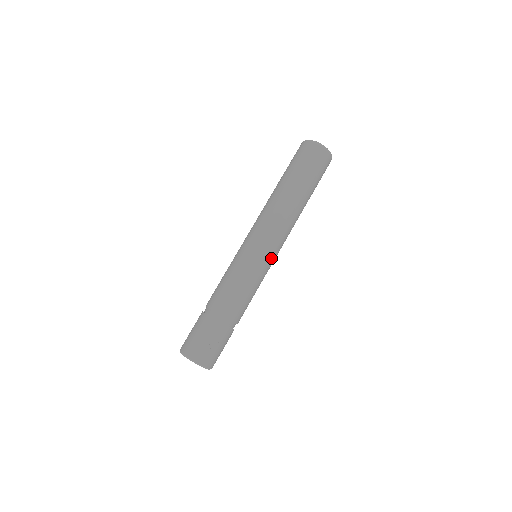
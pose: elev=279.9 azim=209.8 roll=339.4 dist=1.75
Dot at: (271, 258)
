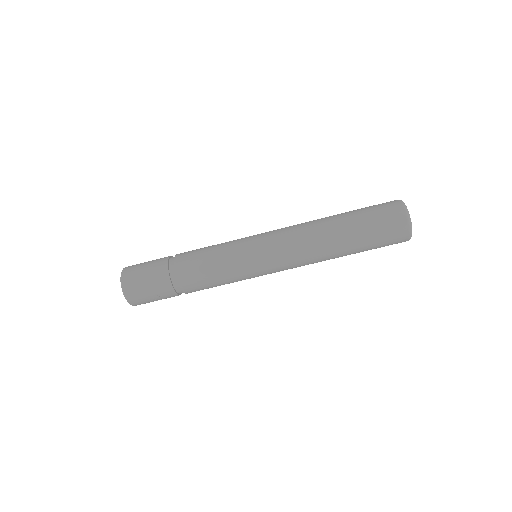
Dot at: occluded
